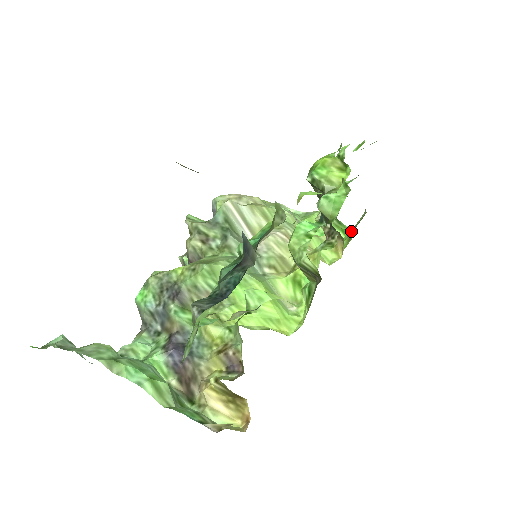
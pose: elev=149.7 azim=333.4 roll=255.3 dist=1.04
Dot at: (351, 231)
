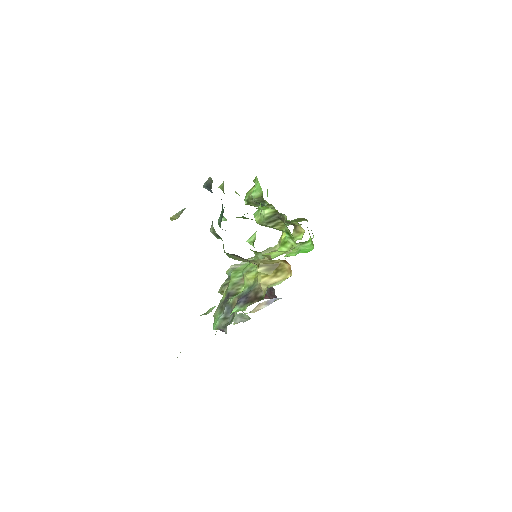
Dot at: occluded
